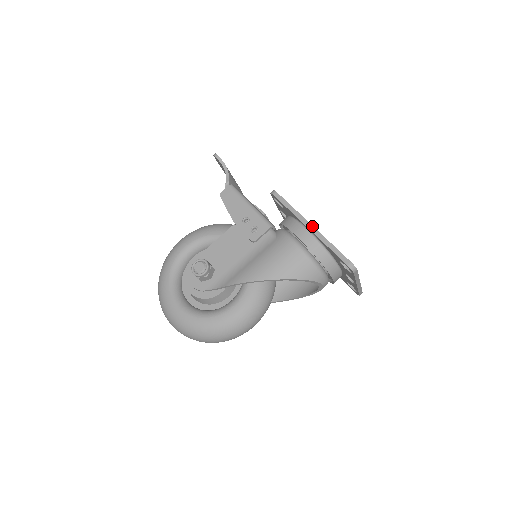
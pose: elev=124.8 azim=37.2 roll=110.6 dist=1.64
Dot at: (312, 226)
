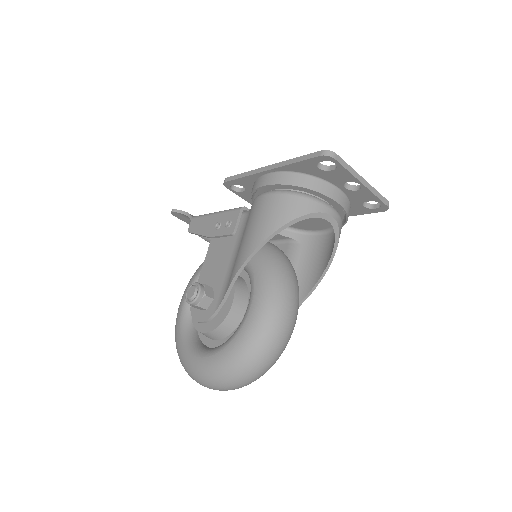
Dot at: (269, 166)
